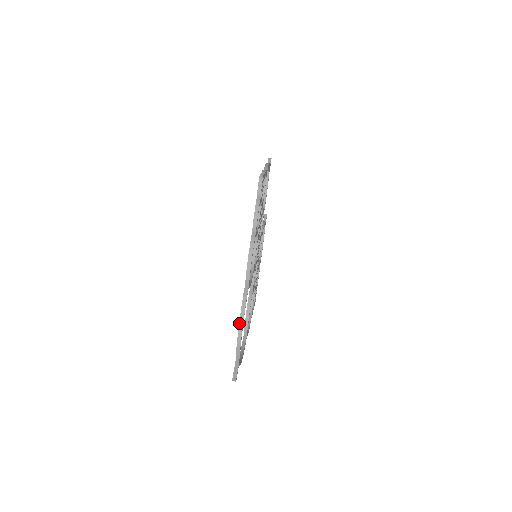
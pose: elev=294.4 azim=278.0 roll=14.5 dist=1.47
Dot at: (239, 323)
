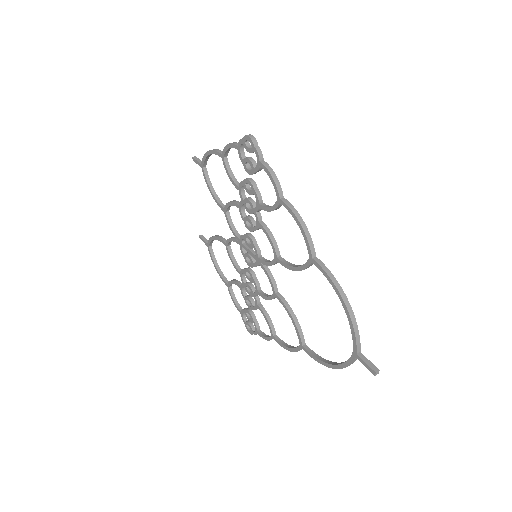
Dot at: (343, 300)
